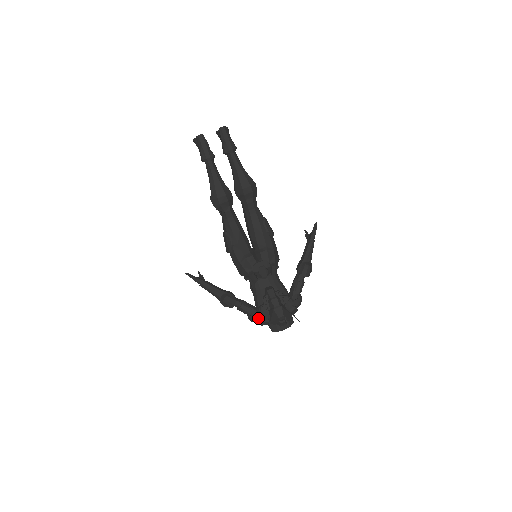
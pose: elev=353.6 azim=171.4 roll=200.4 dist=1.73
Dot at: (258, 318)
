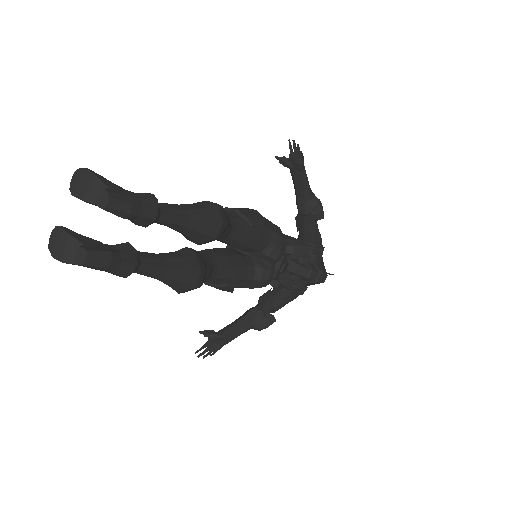
Dot at: (296, 297)
